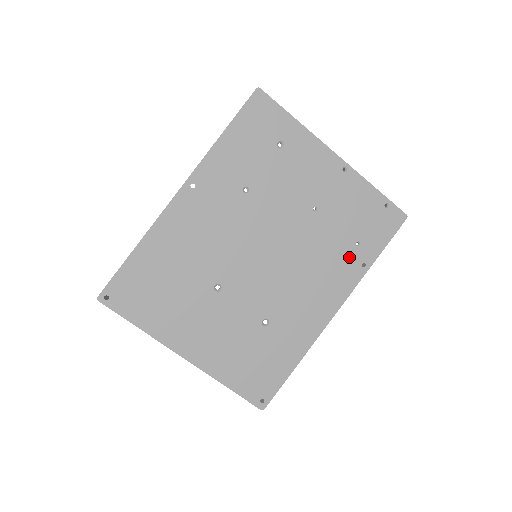
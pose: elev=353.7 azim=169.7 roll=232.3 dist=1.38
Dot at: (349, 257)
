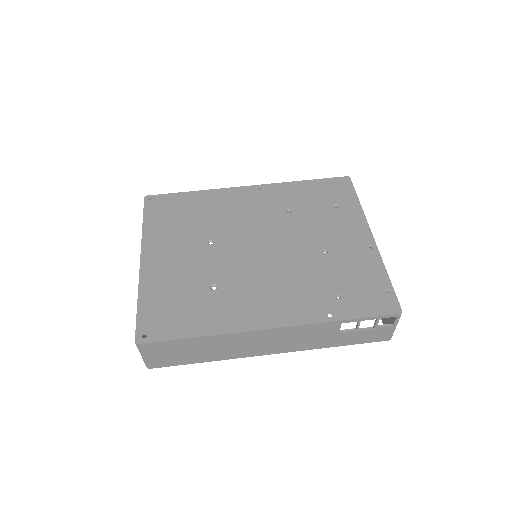
Dot at: (322, 300)
